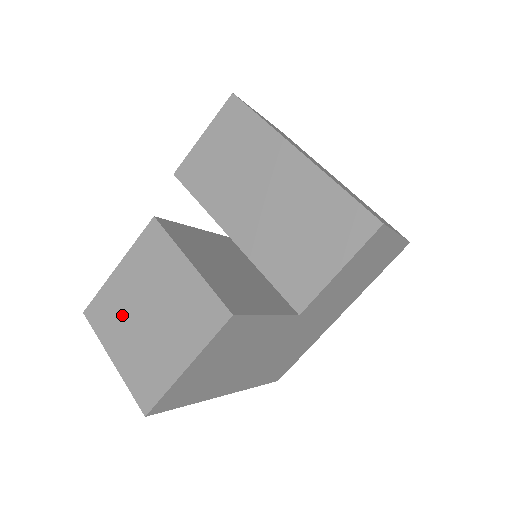
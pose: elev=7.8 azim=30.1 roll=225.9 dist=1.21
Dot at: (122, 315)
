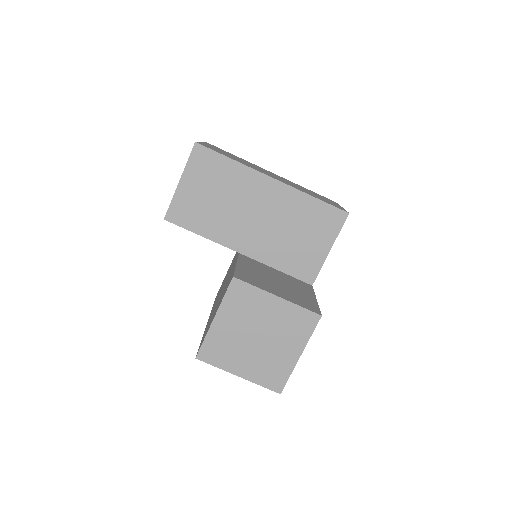
Dot at: (234, 347)
